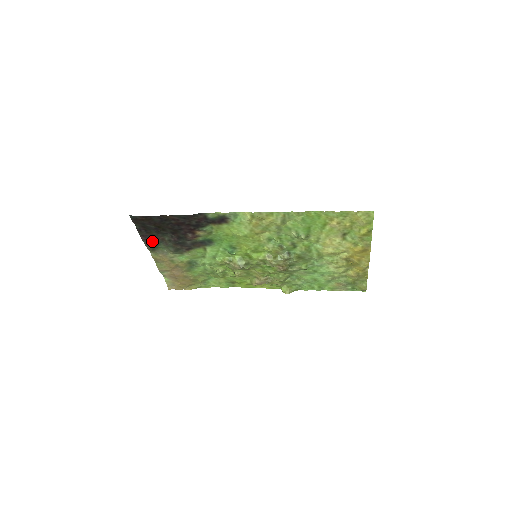
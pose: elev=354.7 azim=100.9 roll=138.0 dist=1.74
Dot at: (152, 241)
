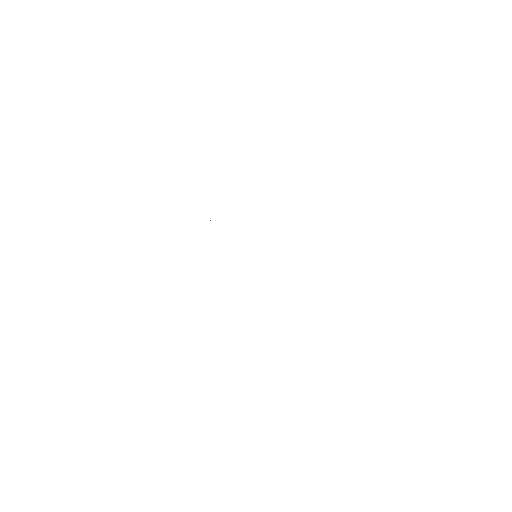
Dot at: occluded
